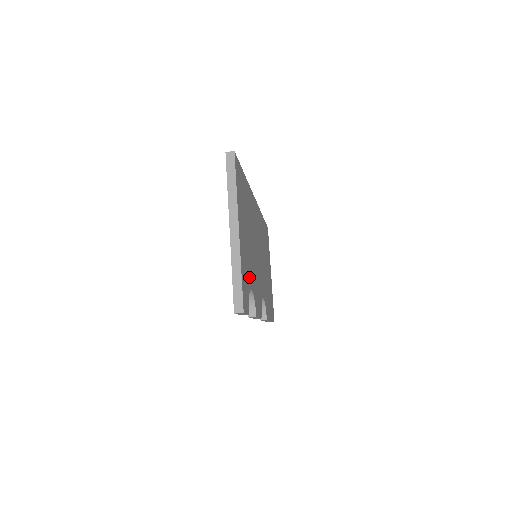
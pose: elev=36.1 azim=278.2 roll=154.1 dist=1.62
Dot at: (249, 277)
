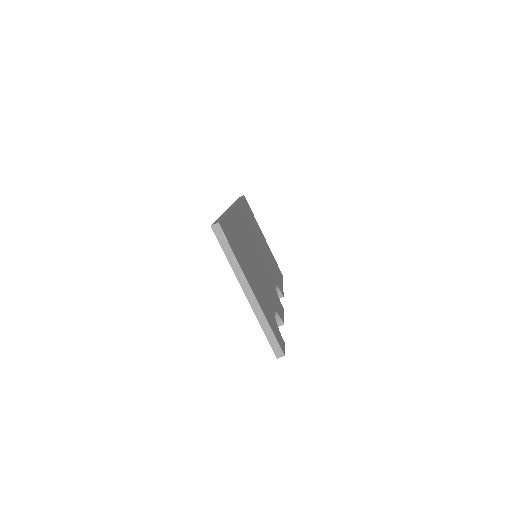
Dot at: (270, 307)
